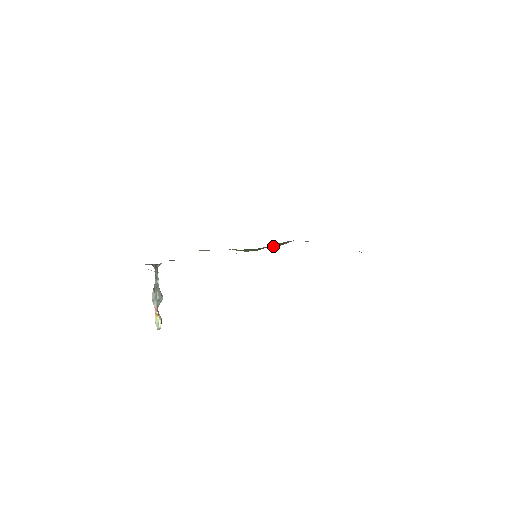
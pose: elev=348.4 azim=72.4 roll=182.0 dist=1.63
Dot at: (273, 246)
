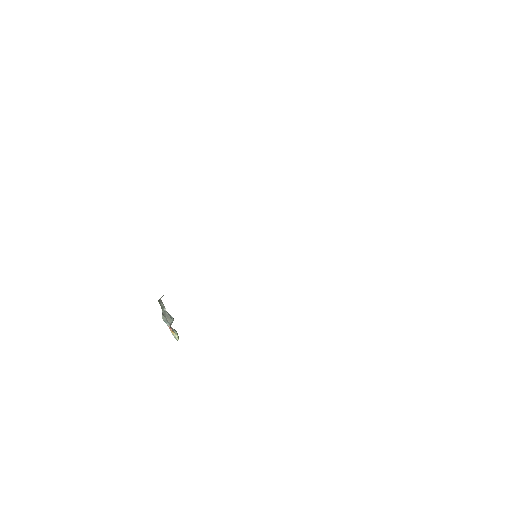
Dot at: occluded
